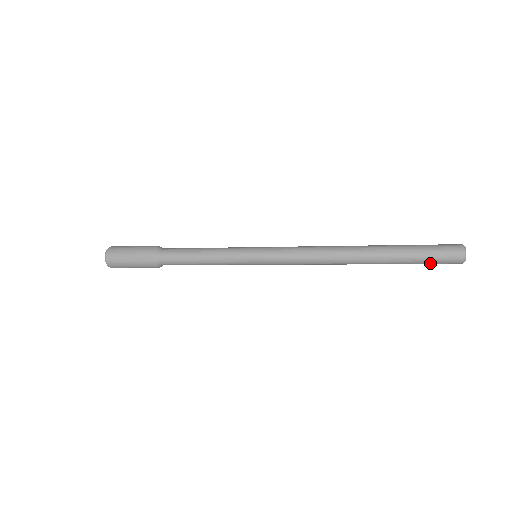
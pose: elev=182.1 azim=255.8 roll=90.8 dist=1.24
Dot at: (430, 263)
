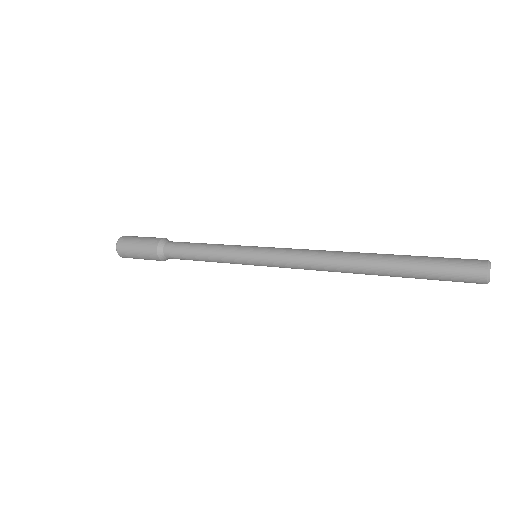
Dot at: (445, 280)
